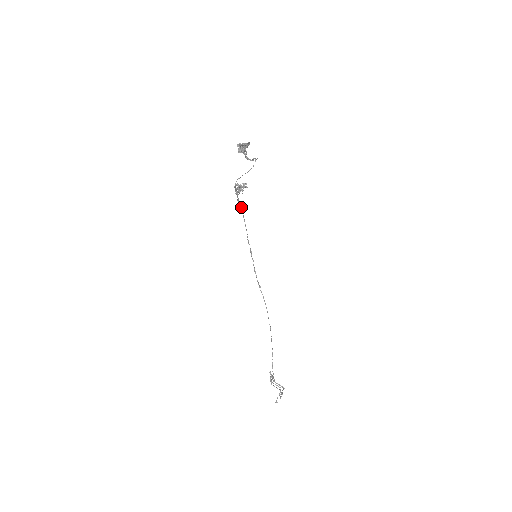
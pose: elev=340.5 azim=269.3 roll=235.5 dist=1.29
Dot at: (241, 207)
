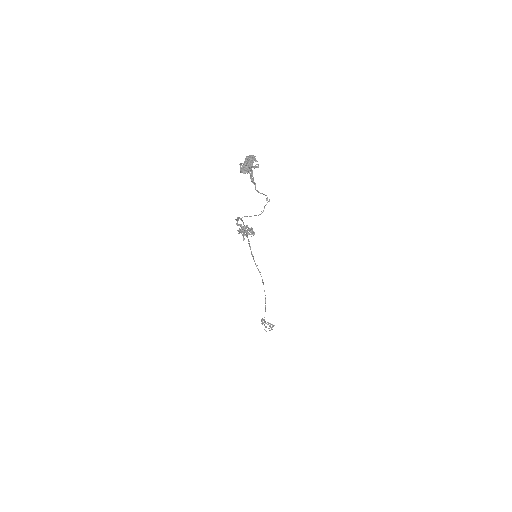
Dot at: (241, 218)
